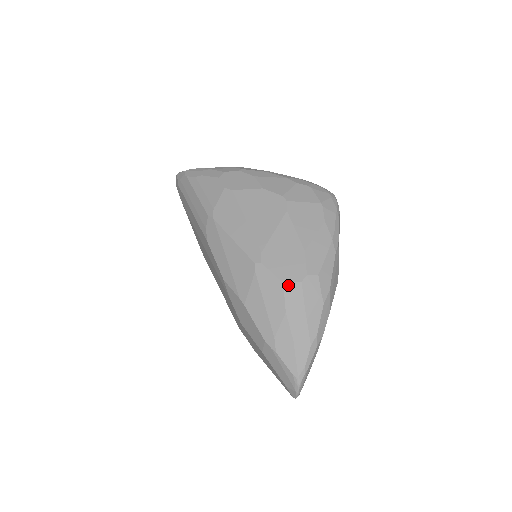
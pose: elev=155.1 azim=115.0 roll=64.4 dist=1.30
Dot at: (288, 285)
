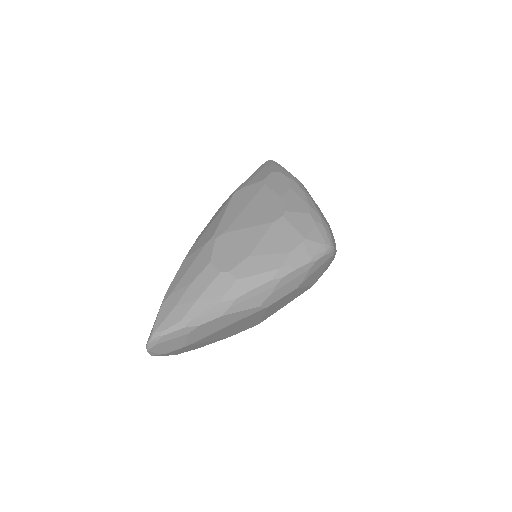
Dot at: (211, 267)
